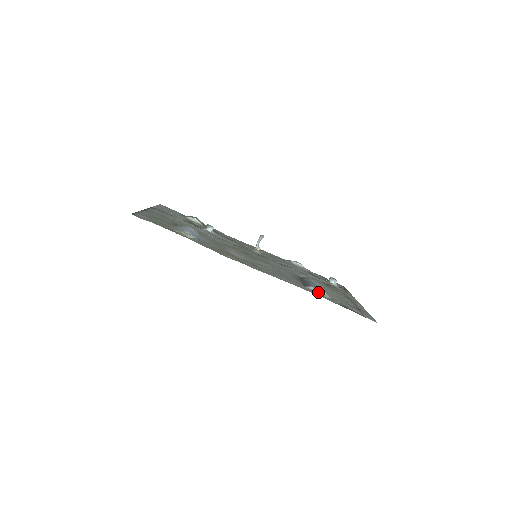
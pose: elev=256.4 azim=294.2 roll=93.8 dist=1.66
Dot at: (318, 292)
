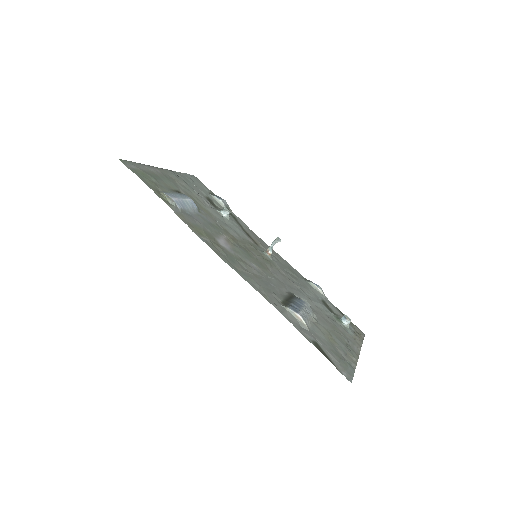
Dot at: (295, 317)
